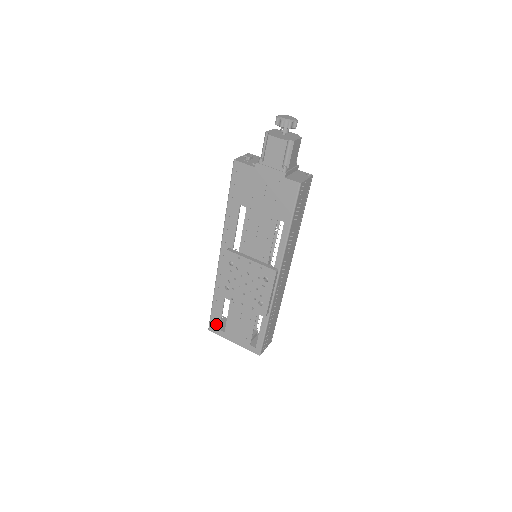
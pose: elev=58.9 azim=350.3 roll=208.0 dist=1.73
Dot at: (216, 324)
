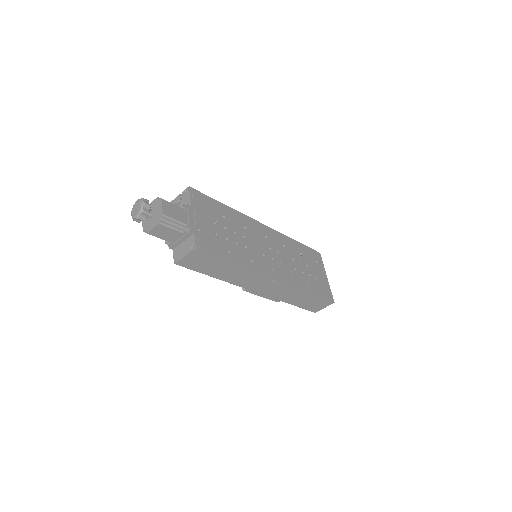
Dot at: occluded
